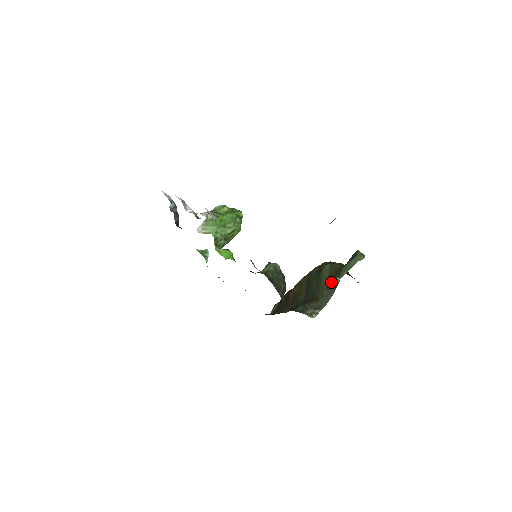
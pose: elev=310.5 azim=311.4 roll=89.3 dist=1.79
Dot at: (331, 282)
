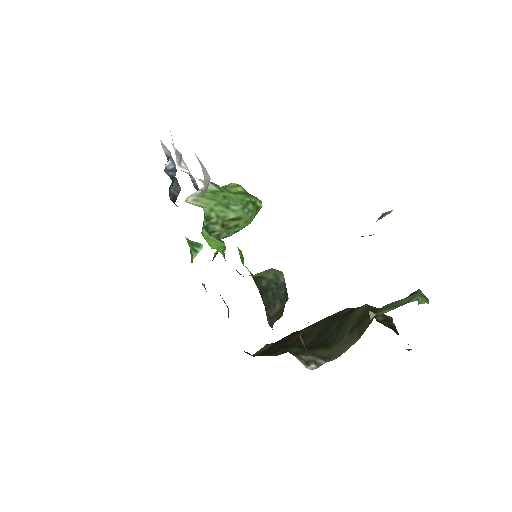
Dot at: (360, 323)
